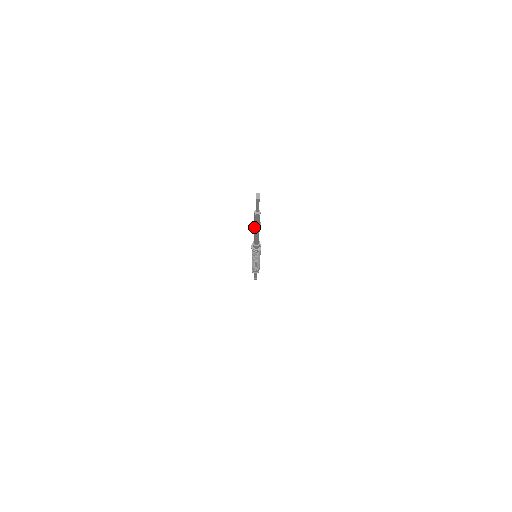
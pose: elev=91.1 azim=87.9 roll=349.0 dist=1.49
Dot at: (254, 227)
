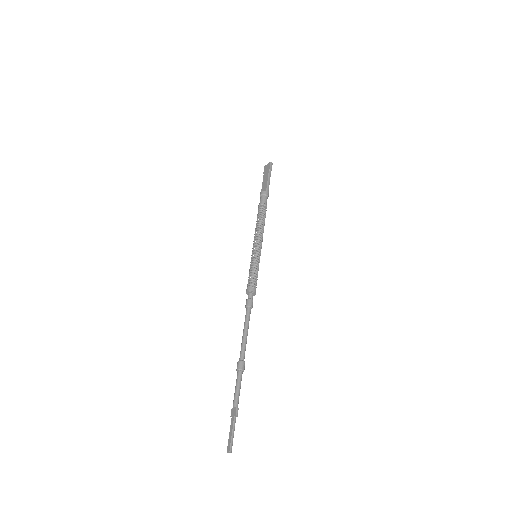
Dot at: (237, 371)
